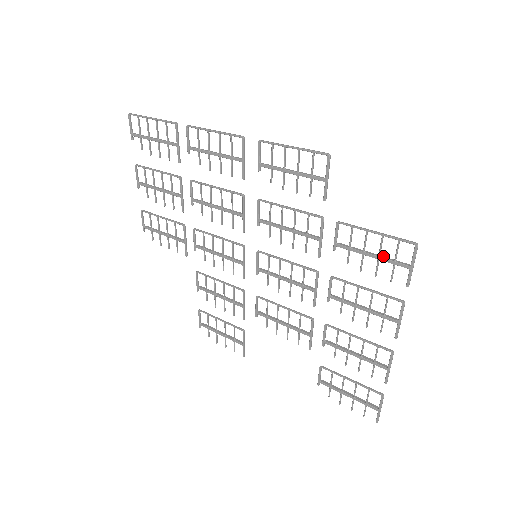
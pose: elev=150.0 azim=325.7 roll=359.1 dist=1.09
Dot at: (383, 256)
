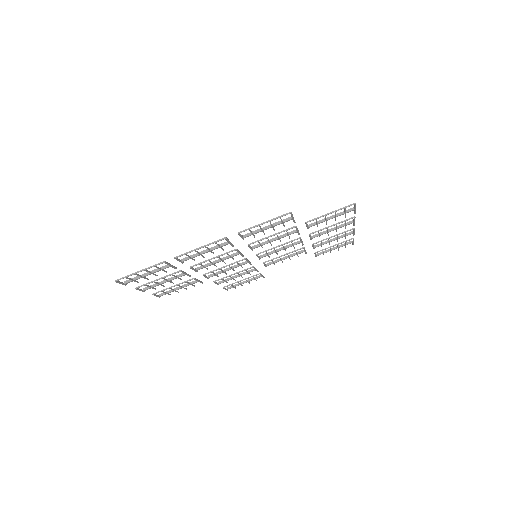
Dot at: (336, 214)
